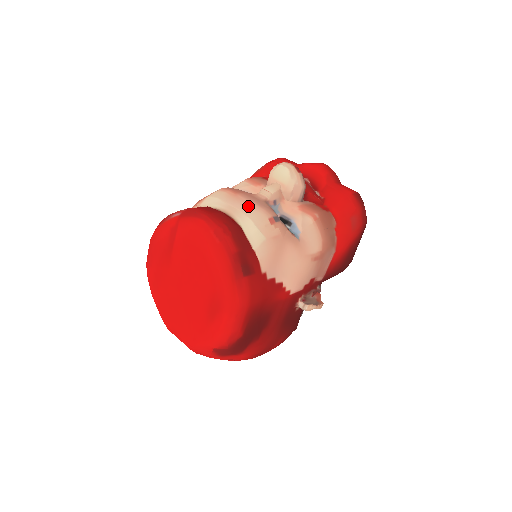
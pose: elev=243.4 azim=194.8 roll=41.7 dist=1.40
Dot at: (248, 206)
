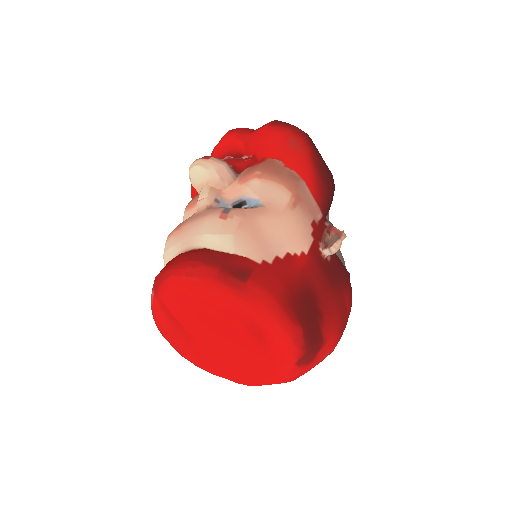
Dot at: (195, 227)
